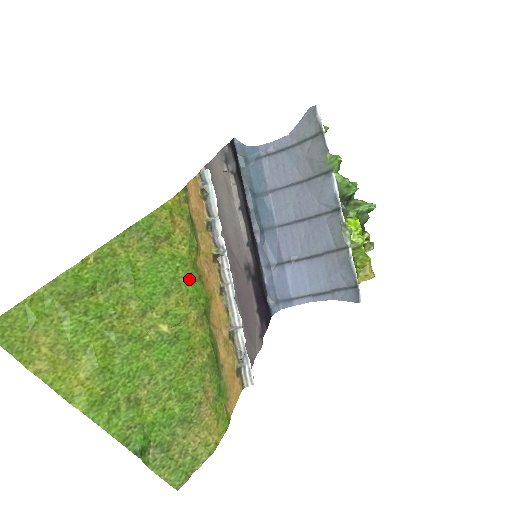
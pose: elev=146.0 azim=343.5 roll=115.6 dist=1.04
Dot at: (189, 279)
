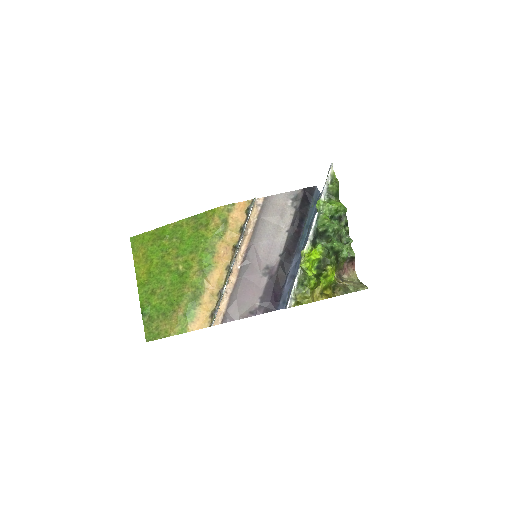
Dot at: (205, 250)
